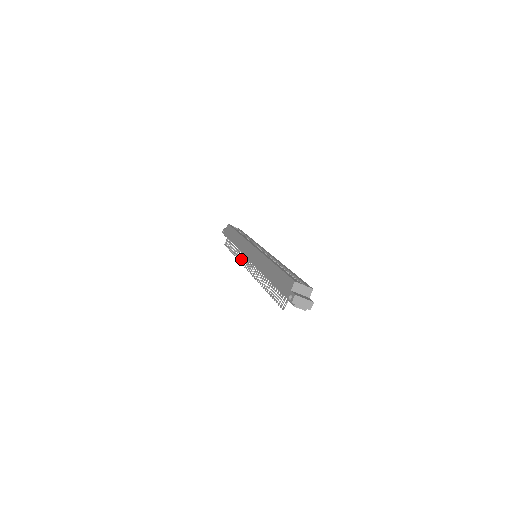
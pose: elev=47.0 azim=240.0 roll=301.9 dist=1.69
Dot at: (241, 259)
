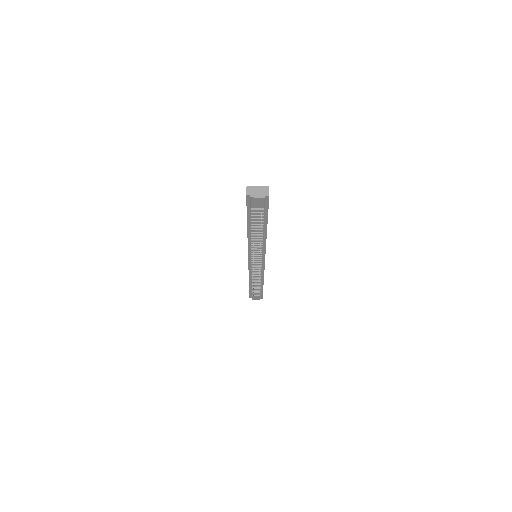
Dot at: occluded
